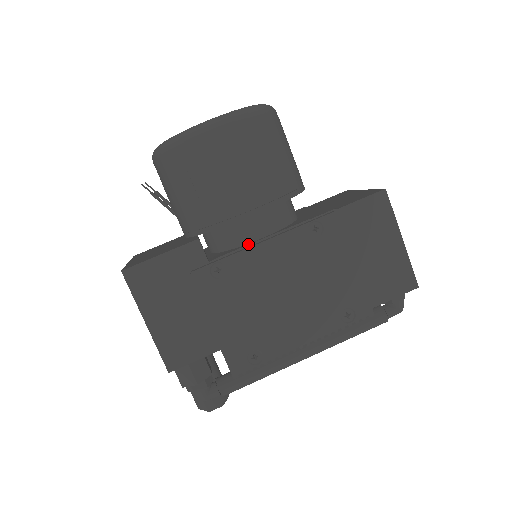
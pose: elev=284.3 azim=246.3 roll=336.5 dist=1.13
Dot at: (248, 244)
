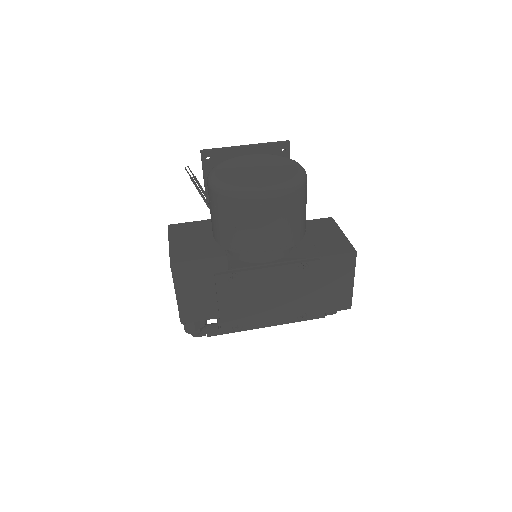
Dot at: (257, 265)
